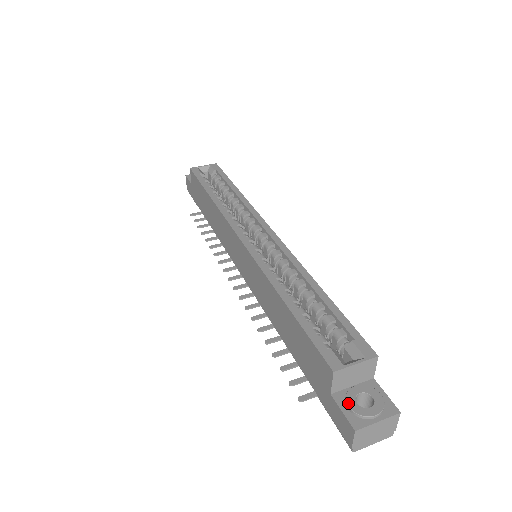
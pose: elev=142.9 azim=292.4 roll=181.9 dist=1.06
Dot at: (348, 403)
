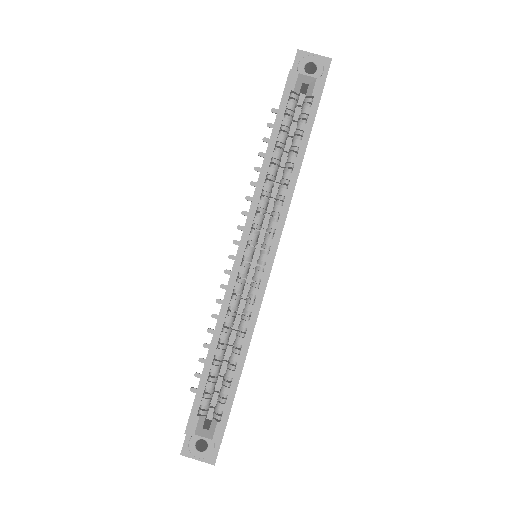
Dot at: (190, 440)
